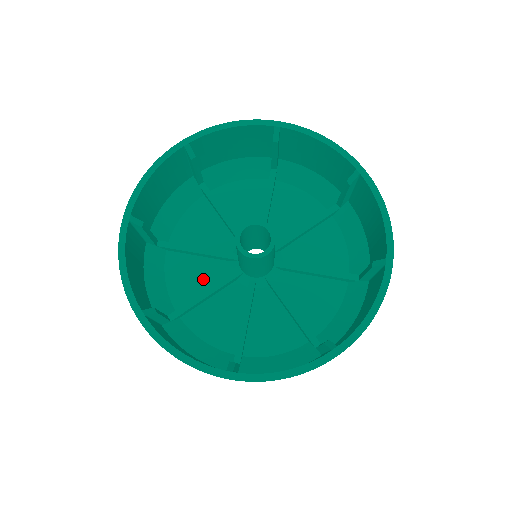
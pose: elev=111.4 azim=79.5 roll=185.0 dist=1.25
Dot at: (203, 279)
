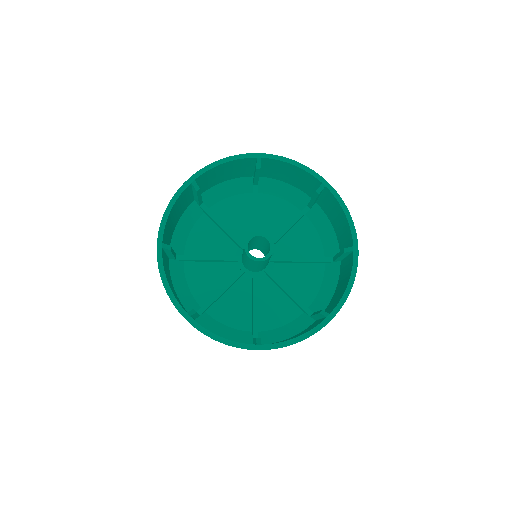
Dot at: (214, 247)
